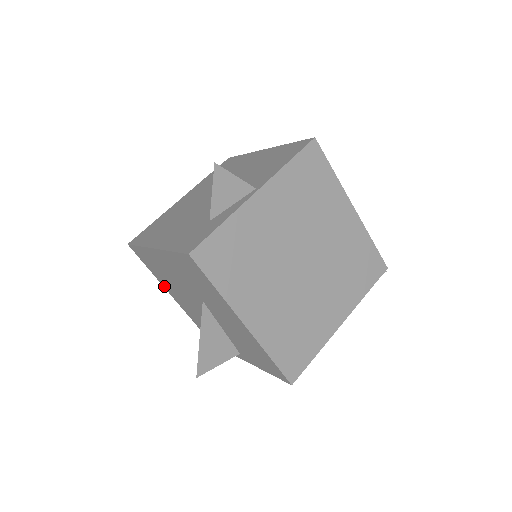
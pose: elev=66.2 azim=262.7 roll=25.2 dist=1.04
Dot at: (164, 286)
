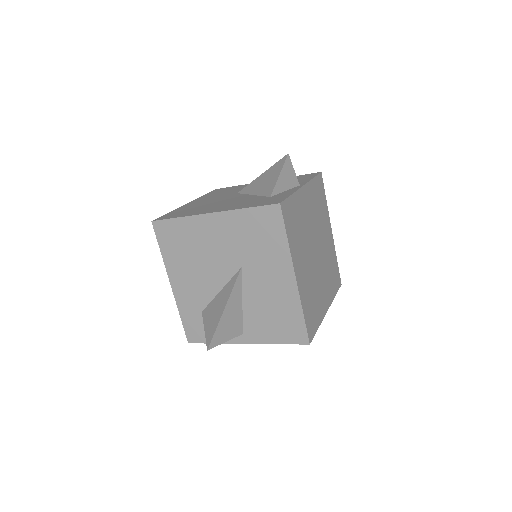
Dot at: (169, 270)
